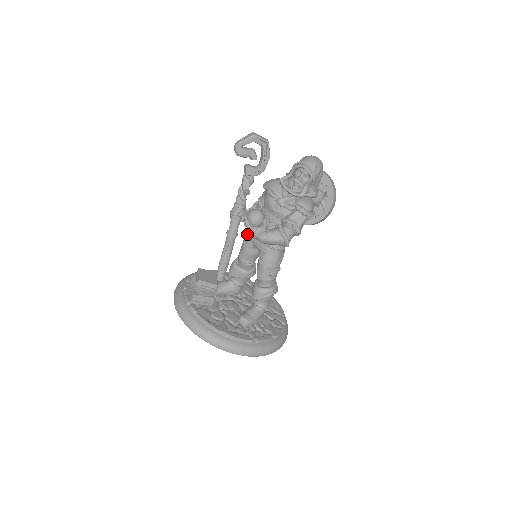
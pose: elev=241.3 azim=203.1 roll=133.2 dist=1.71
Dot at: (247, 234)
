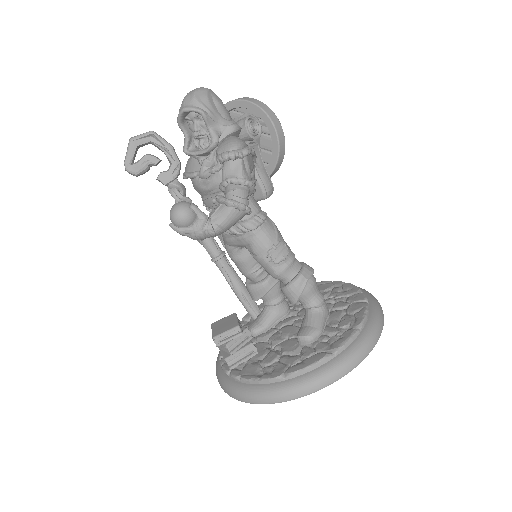
Dot at: (222, 242)
